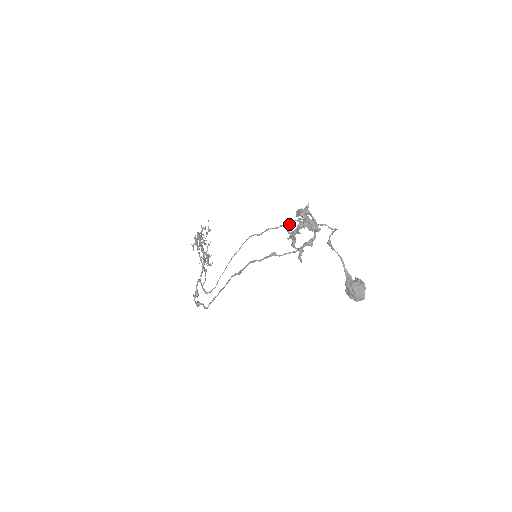
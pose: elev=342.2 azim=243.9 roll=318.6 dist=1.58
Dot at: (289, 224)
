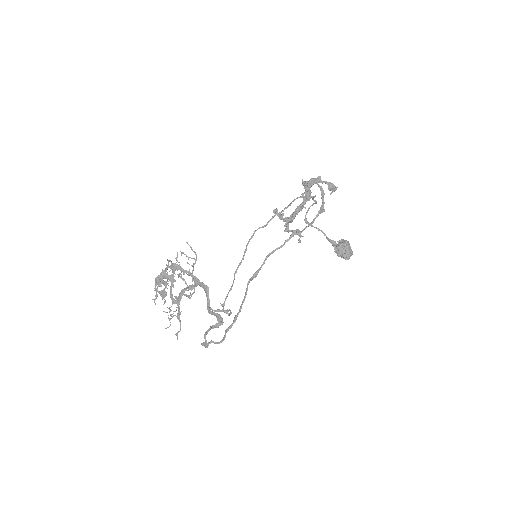
Dot at: occluded
